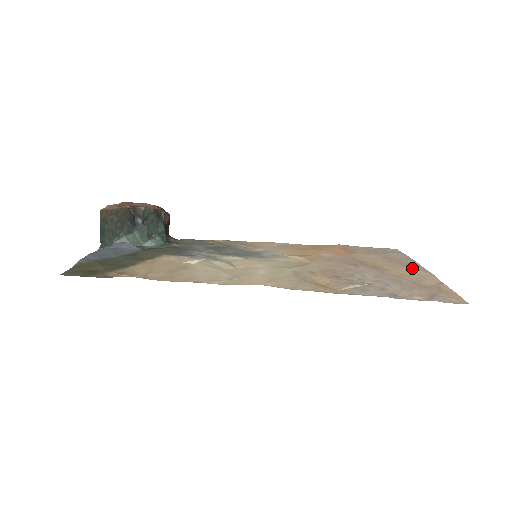
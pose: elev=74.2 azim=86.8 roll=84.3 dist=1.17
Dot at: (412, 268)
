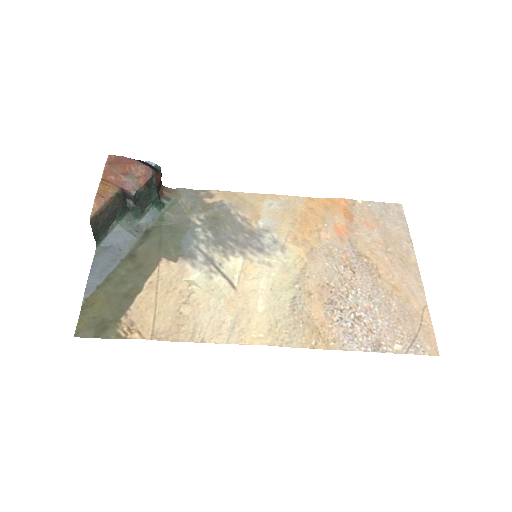
Dot at: (406, 271)
